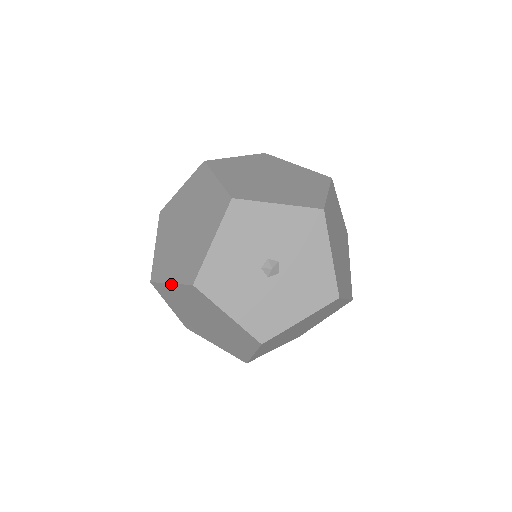
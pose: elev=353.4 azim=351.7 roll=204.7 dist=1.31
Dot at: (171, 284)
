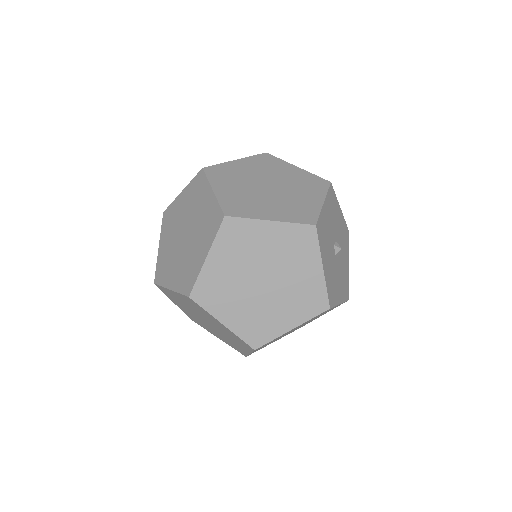
Dot at: occluded
